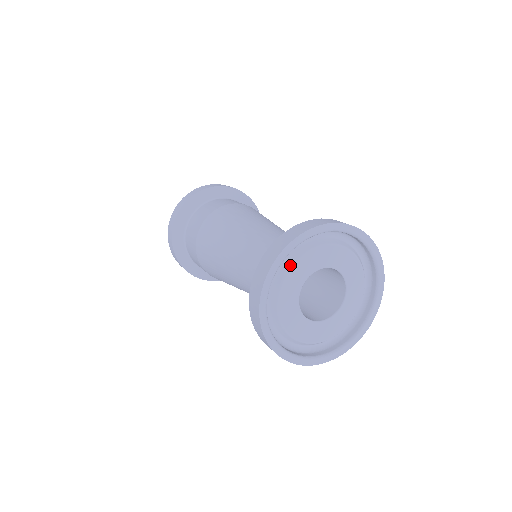
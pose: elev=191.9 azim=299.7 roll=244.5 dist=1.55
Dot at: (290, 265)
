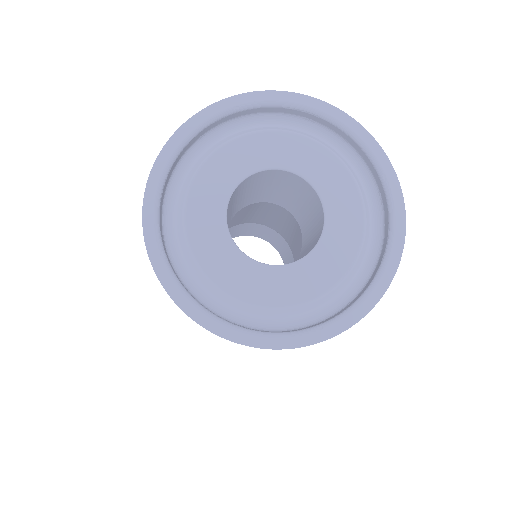
Dot at: (197, 167)
